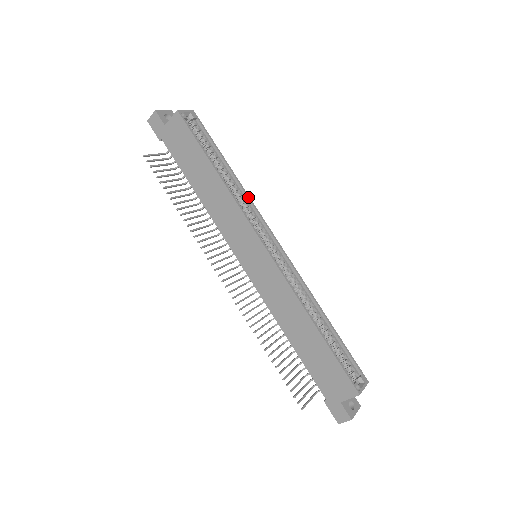
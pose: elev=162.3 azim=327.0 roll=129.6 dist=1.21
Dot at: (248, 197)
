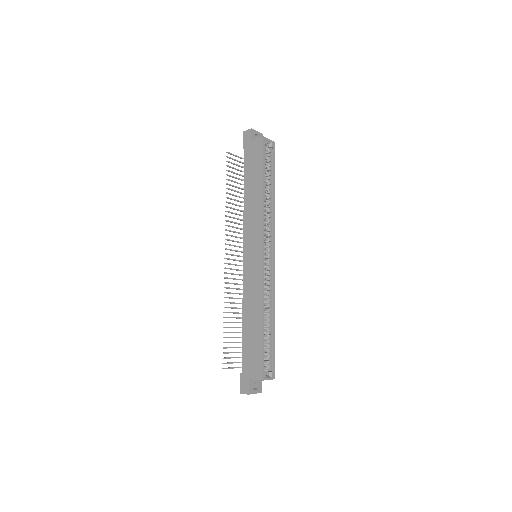
Dot at: (274, 216)
